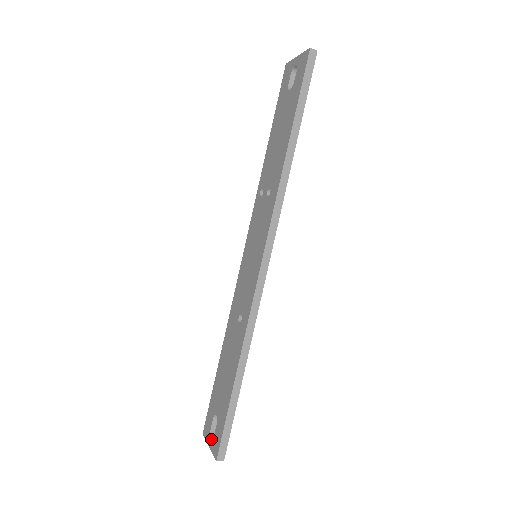
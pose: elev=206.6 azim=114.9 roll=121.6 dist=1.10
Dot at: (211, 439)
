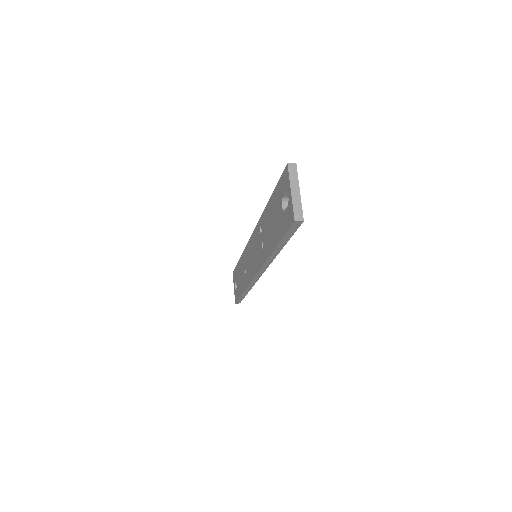
Dot at: (234, 288)
